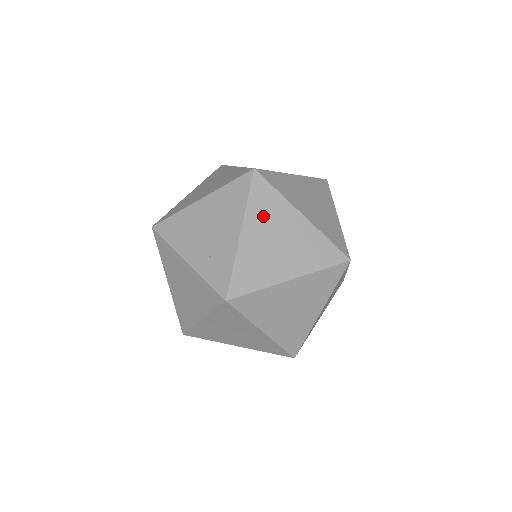
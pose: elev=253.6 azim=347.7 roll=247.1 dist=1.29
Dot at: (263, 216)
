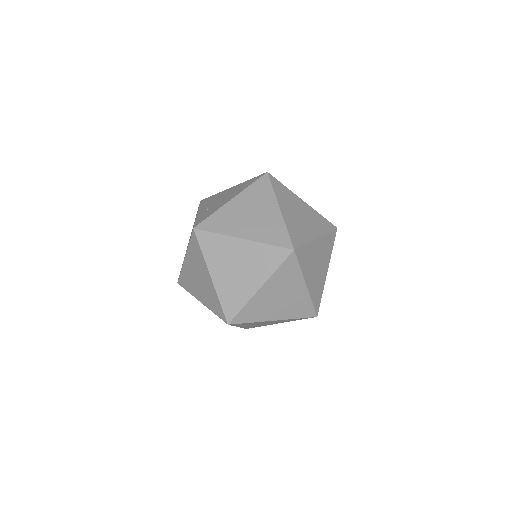
Dot at: (253, 197)
